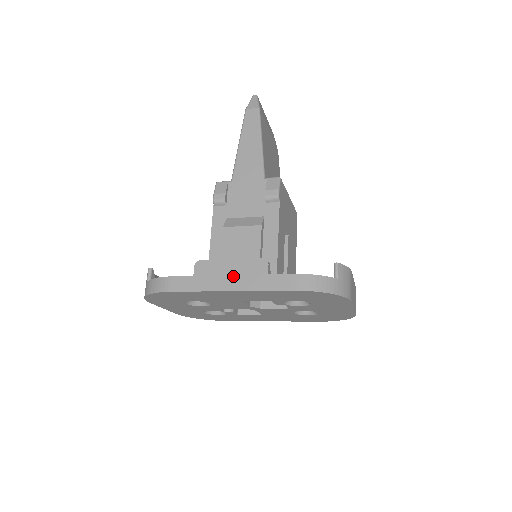
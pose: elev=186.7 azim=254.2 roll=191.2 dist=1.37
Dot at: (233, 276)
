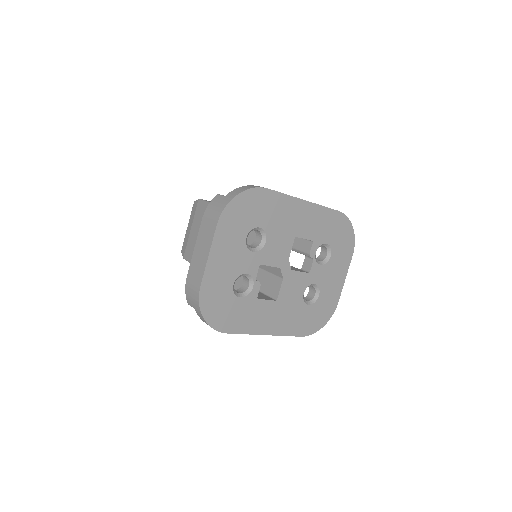
Dot at: occluded
